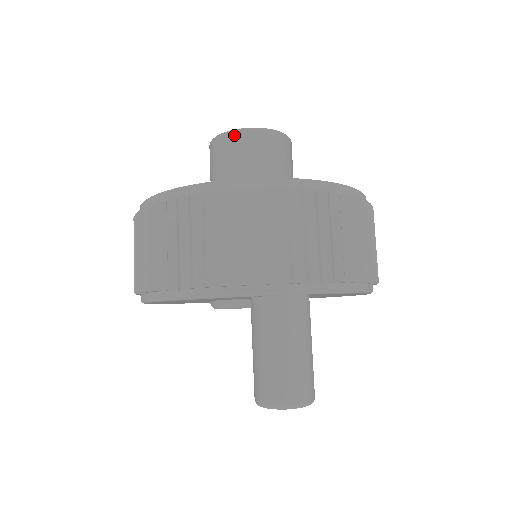
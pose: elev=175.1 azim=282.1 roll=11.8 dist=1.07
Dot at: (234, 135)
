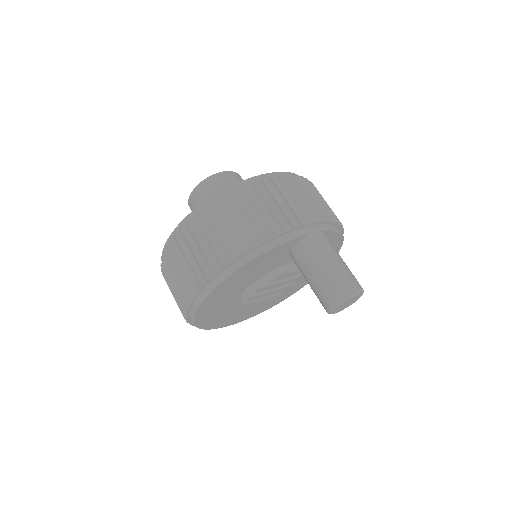
Dot at: (213, 178)
